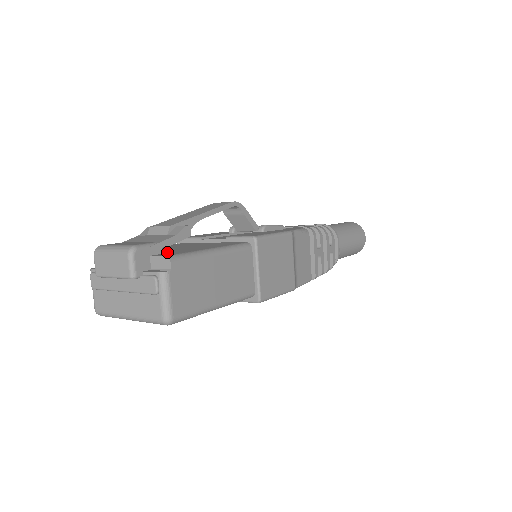
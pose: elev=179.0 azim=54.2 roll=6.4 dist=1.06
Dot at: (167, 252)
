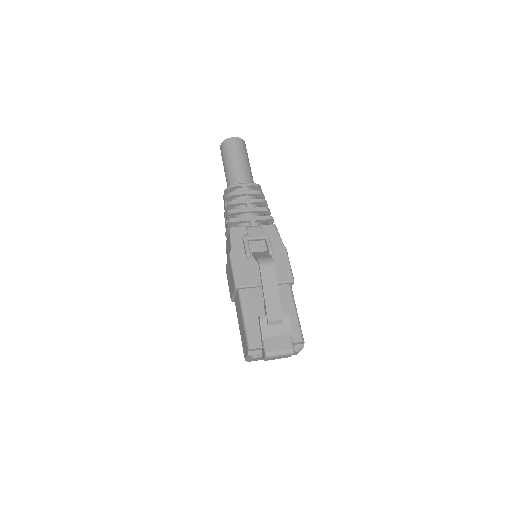
Dot at: occluded
